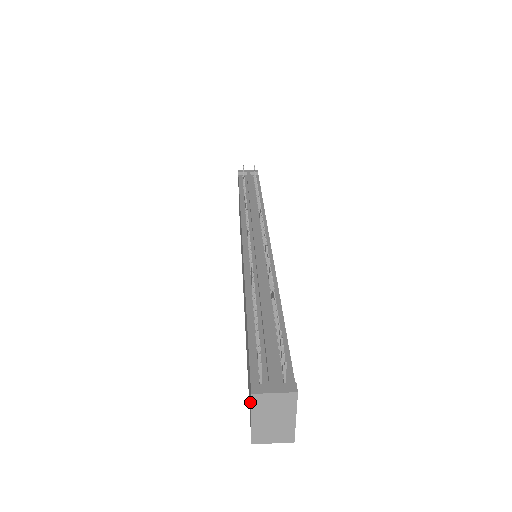
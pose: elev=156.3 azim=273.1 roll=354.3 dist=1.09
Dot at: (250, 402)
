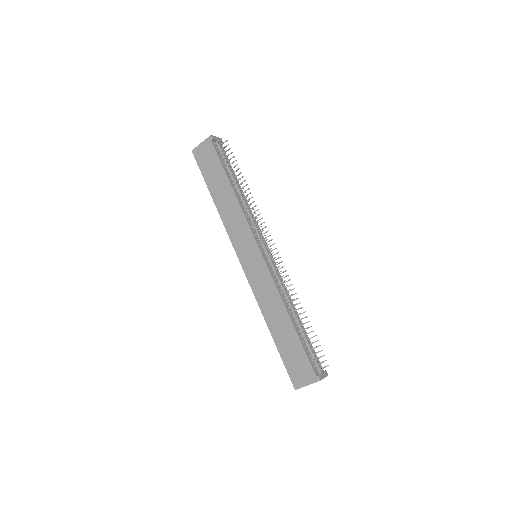
Dot at: (305, 377)
